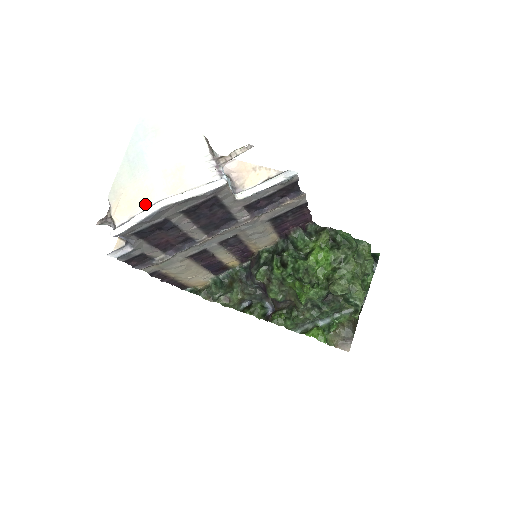
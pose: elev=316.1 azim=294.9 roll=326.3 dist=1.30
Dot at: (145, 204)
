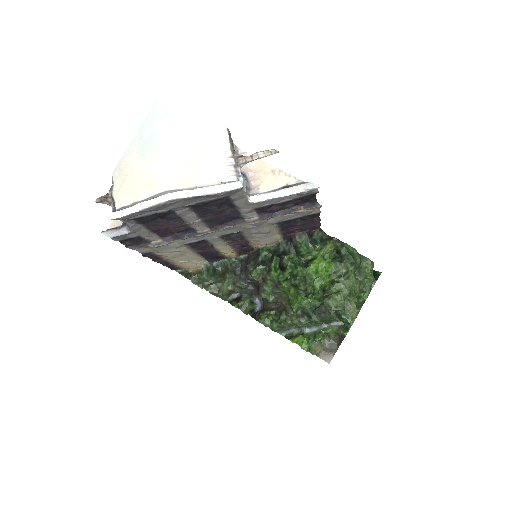
Dot at: (151, 191)
